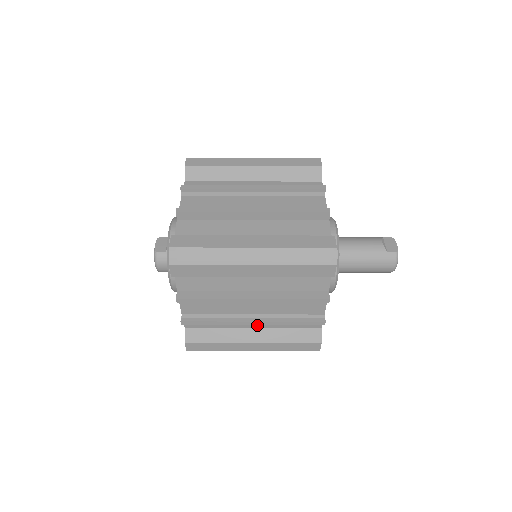
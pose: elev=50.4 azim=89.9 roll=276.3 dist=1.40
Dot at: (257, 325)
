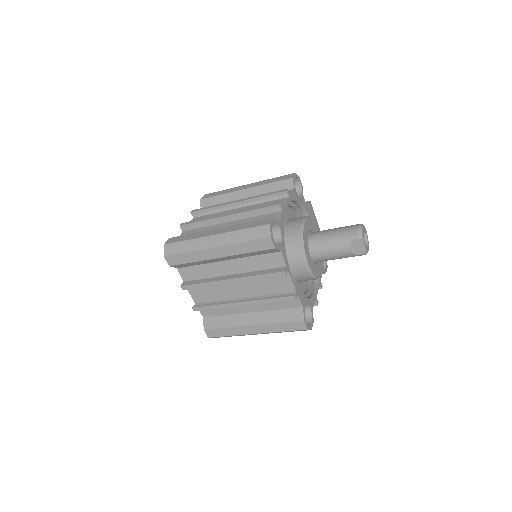
Dot at: occluded
